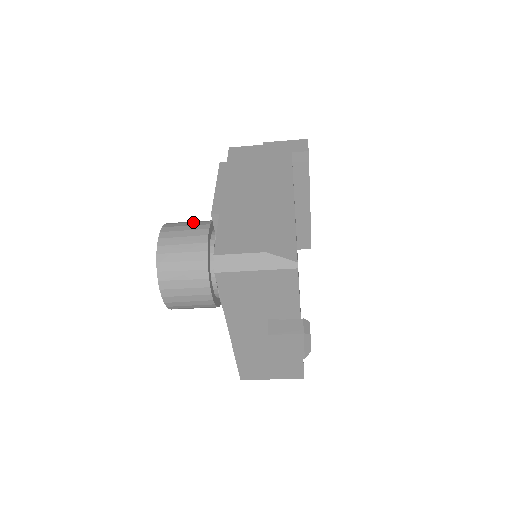
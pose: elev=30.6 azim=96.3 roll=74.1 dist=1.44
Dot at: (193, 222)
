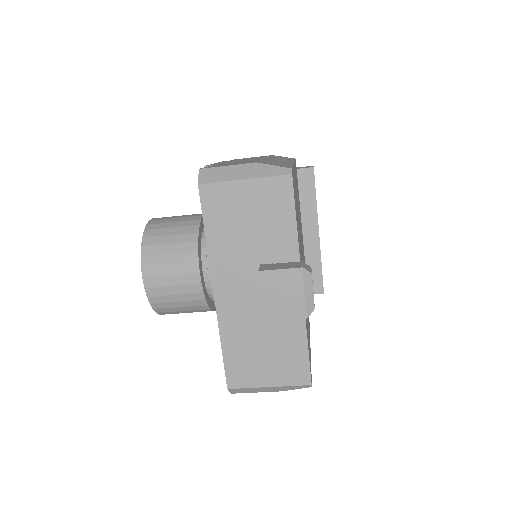
Dot at: occluded
